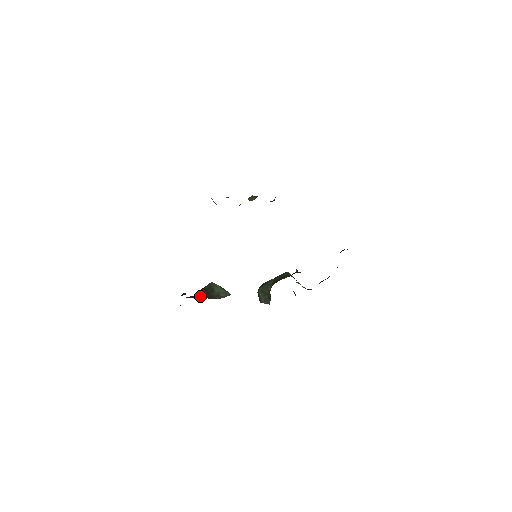
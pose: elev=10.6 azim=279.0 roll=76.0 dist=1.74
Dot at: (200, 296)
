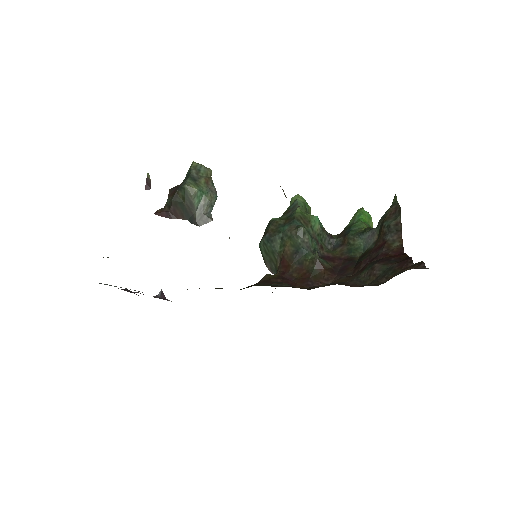
Dot at: (176, 215)
